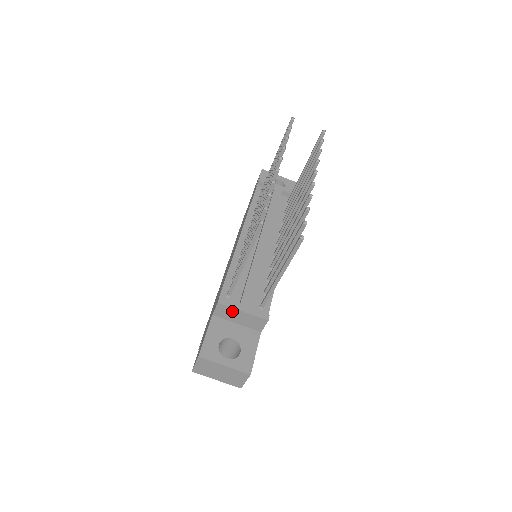
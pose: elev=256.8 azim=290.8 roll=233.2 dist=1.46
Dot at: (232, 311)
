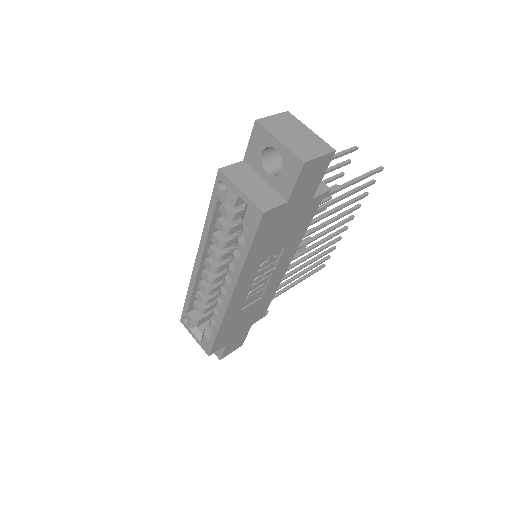
Dot at: occluded
